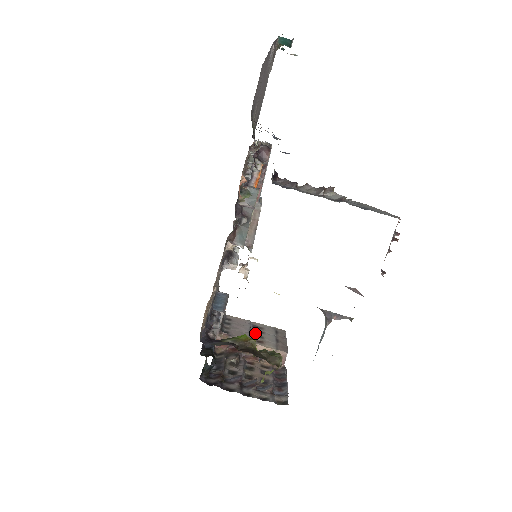
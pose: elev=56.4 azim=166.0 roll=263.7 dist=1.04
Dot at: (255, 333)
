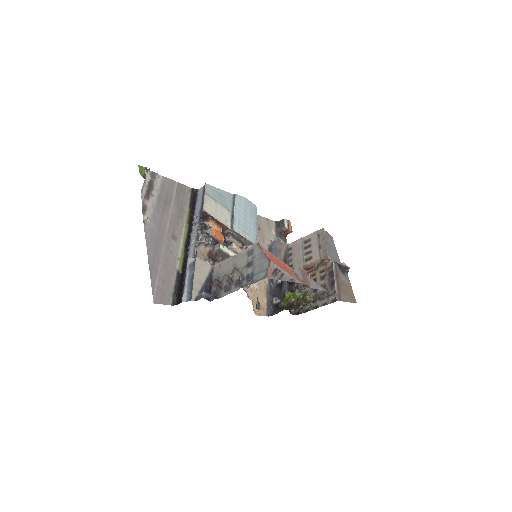
Dot at: (306, 251)
